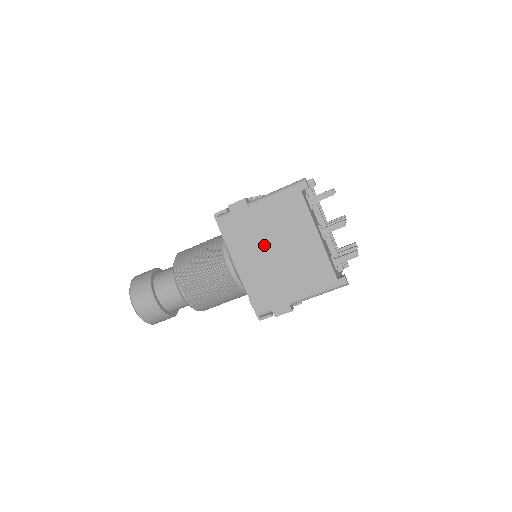
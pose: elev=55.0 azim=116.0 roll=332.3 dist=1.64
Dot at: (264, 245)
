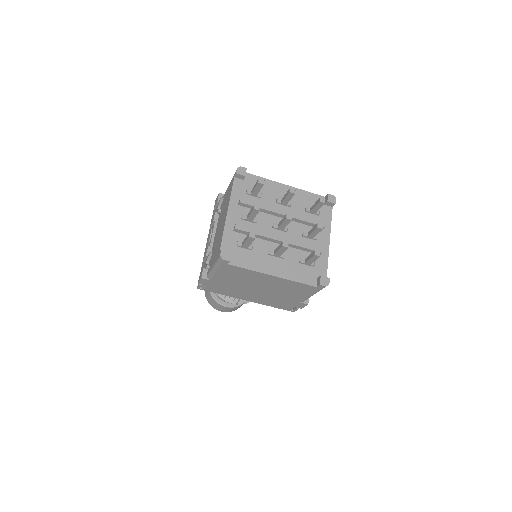
Dot at: (246, 289)
